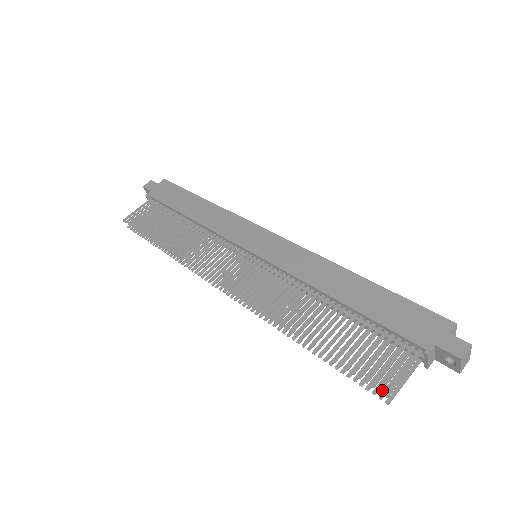
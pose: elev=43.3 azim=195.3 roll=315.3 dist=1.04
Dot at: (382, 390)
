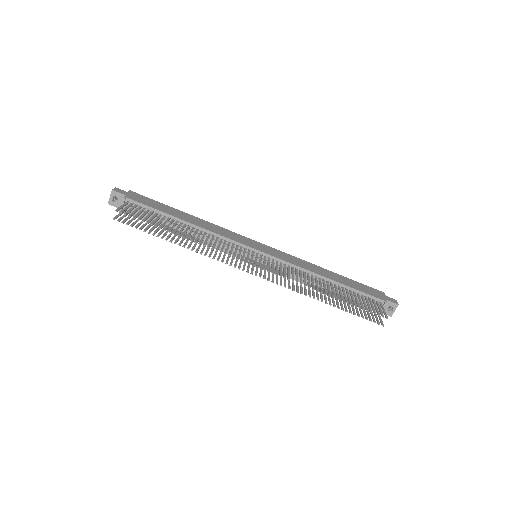
Dot at: occluded
